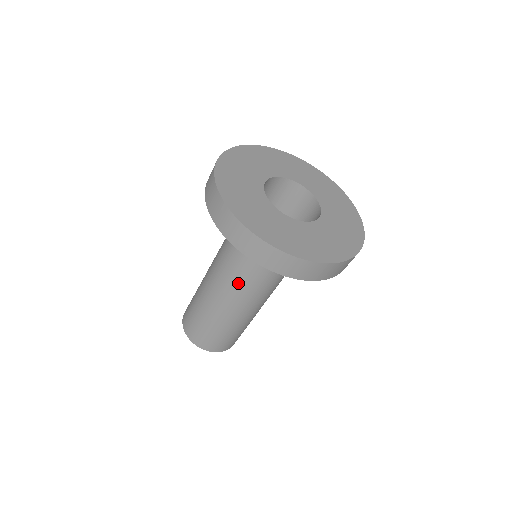
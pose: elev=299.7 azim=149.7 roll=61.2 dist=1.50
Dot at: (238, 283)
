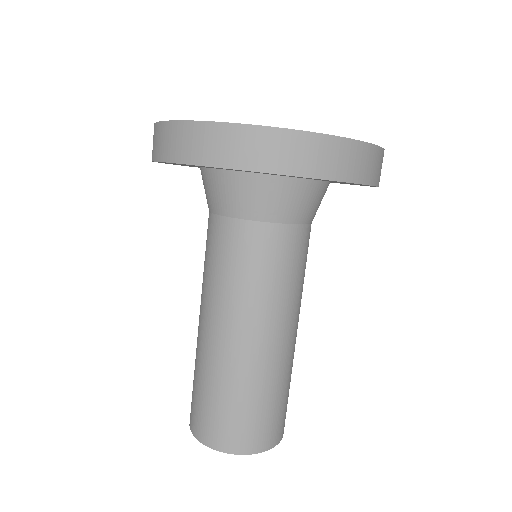
Dot at: (268, 285)
